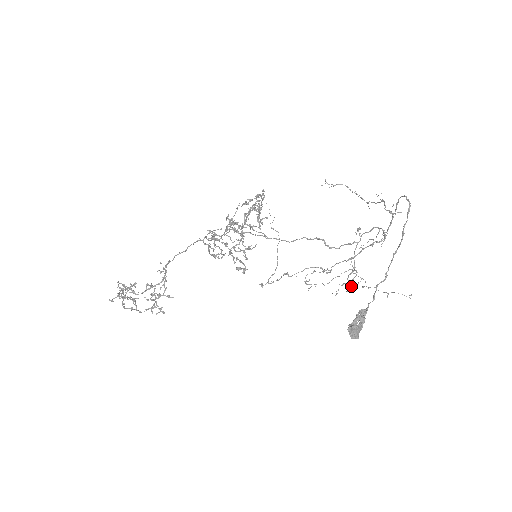
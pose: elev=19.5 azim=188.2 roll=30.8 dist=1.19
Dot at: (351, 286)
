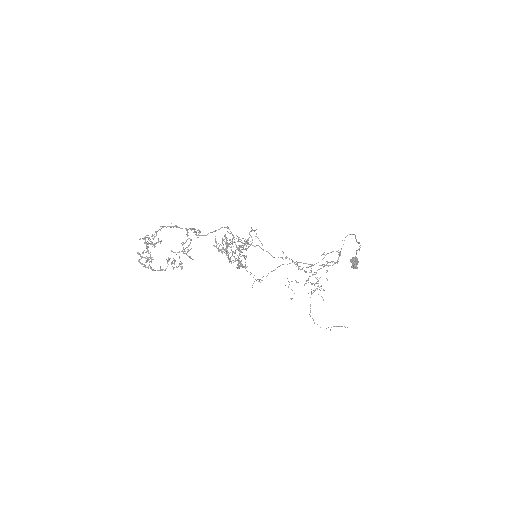
Dot at: occluded
